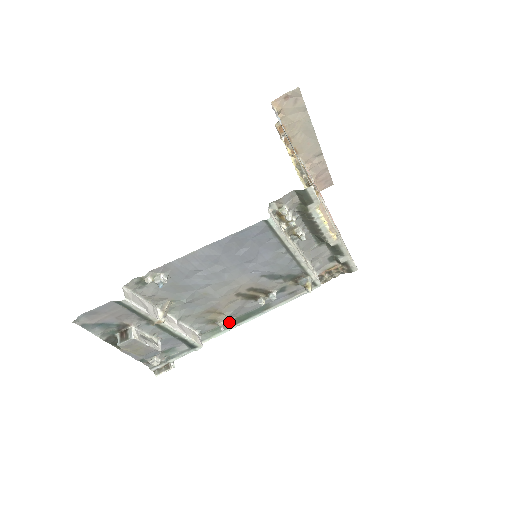
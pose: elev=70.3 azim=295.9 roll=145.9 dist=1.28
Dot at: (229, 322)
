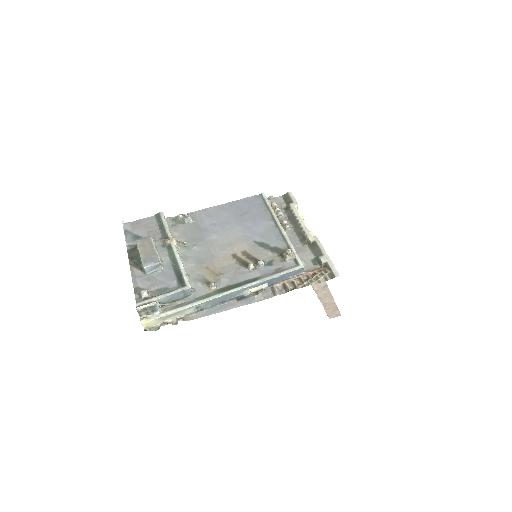
Dot at: (220, 289)
